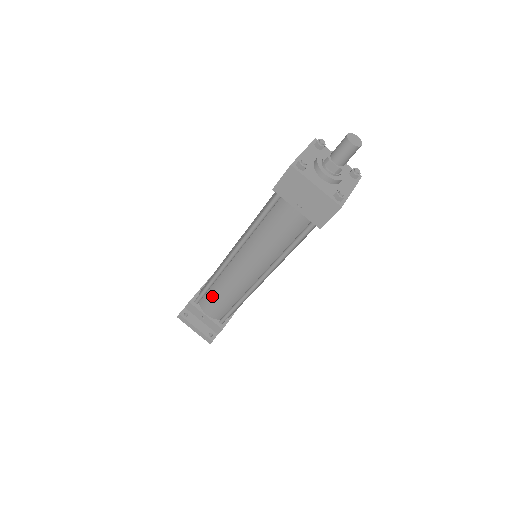
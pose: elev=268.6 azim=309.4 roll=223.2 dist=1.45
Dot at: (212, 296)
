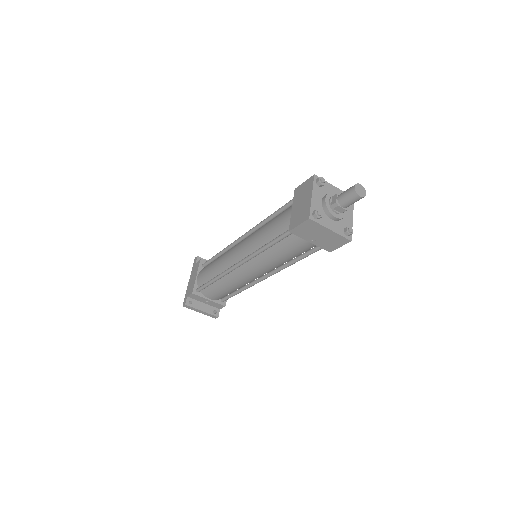
Dot at: (216, 288)
